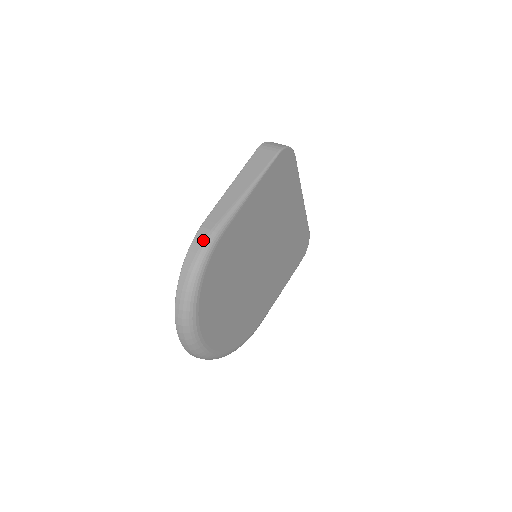
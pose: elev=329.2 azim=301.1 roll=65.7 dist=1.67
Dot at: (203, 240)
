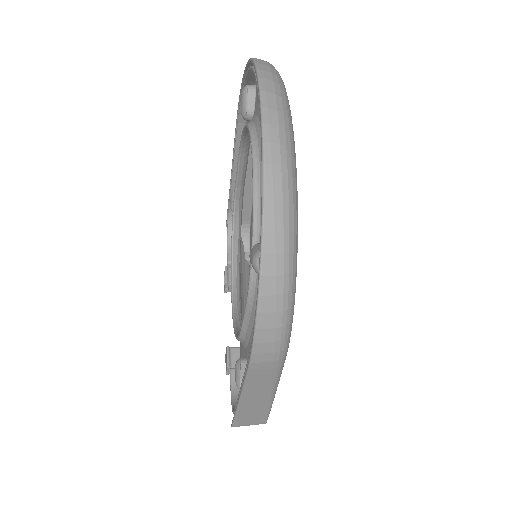
Dot at: occluded
